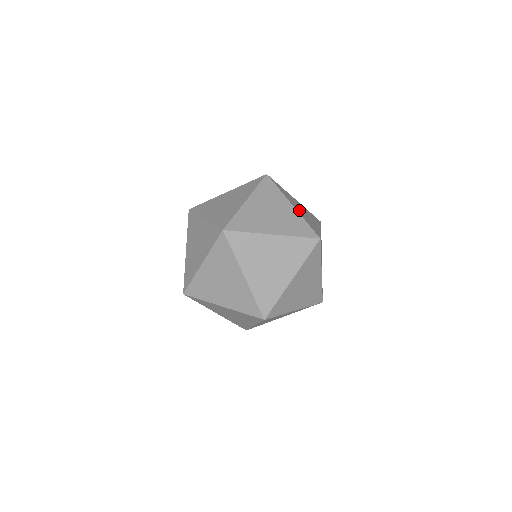
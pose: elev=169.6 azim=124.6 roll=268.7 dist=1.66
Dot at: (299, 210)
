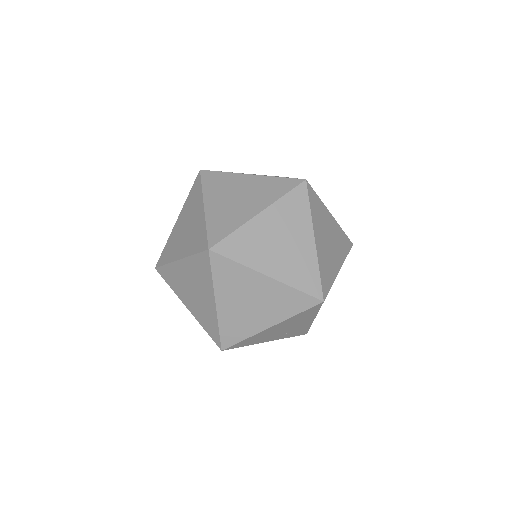
Dot at: occluded
